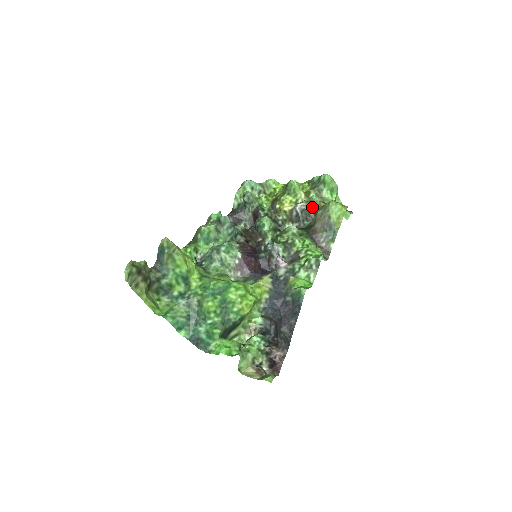
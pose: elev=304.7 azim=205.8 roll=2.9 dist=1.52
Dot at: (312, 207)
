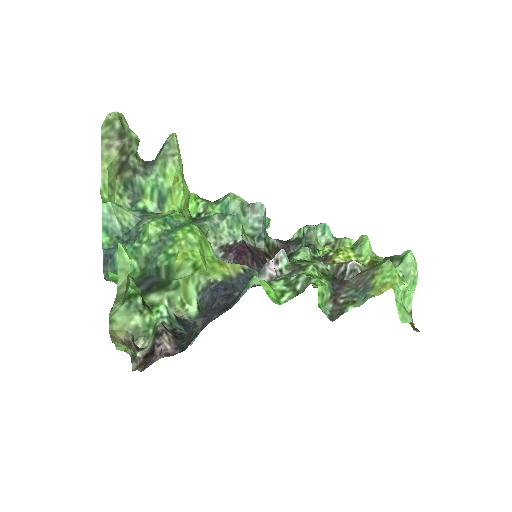
Dot at: occluded
